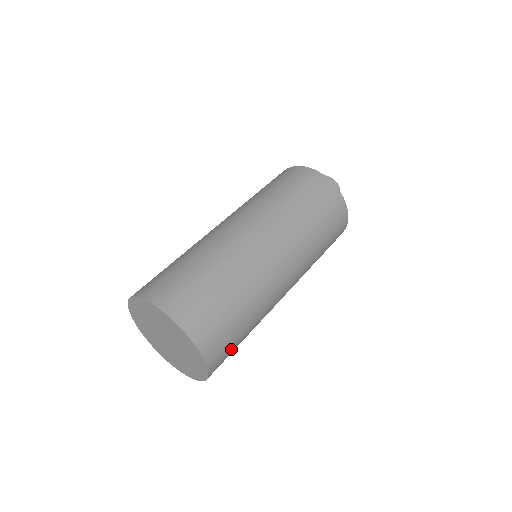
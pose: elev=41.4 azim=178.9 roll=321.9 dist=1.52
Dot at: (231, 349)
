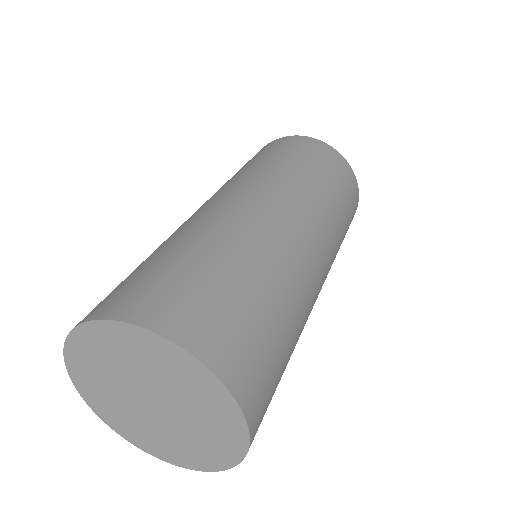
Dot at: (251, 333)
